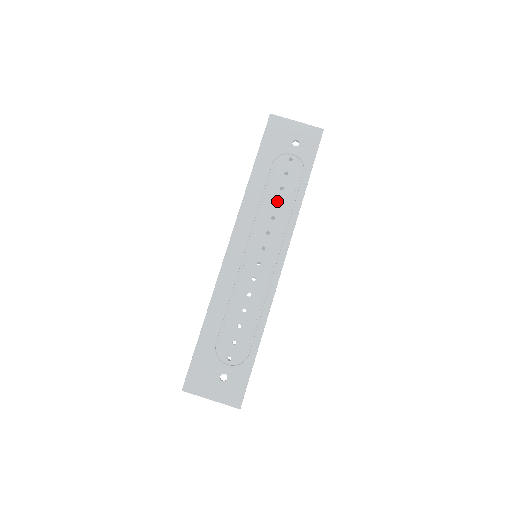
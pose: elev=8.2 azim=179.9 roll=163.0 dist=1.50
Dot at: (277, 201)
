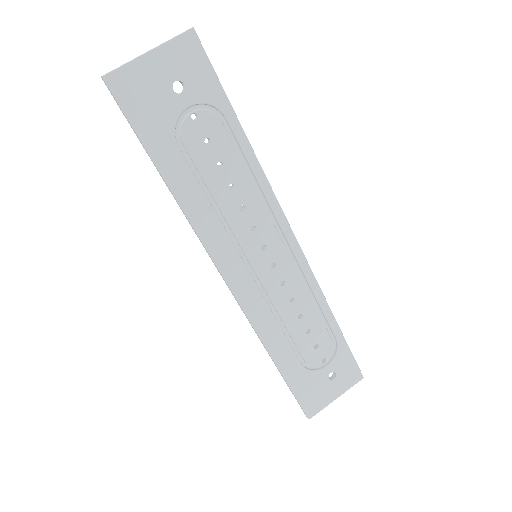
Dot at: (228, 185)
